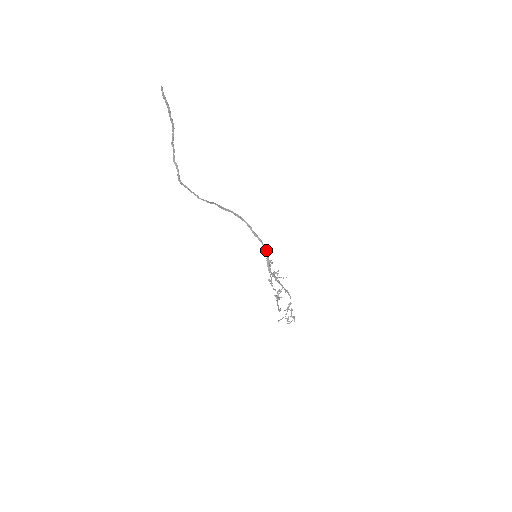
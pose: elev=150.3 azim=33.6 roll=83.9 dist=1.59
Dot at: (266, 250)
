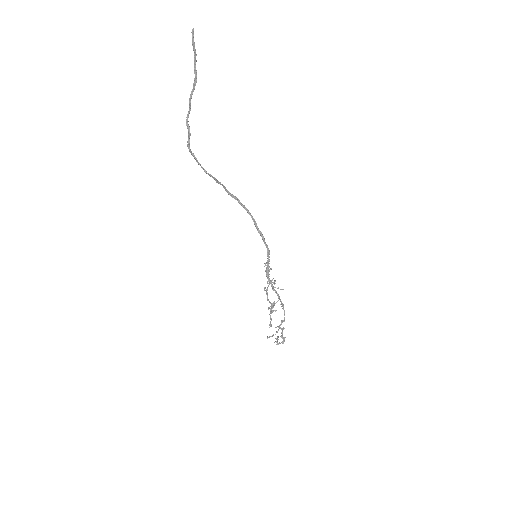
Dot at: (268, 252)
